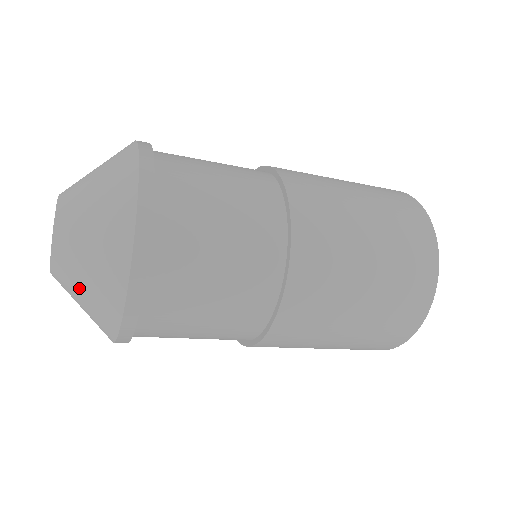
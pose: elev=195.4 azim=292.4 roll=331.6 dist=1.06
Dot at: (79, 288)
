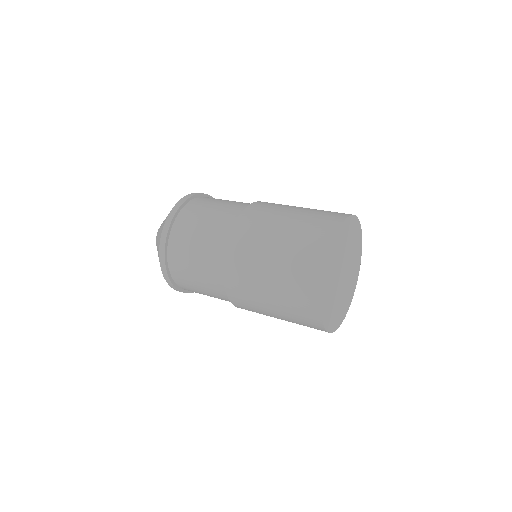
Dot at: occluded
